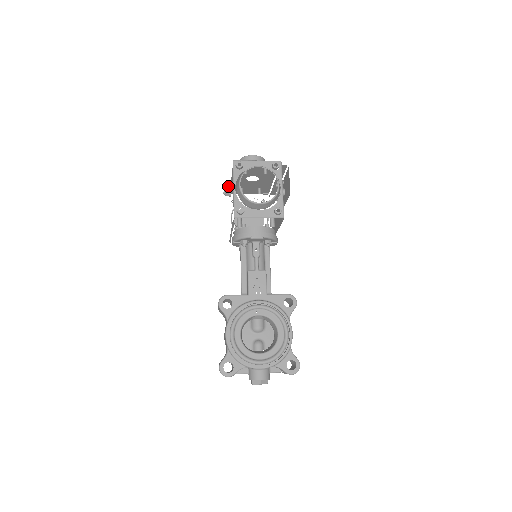
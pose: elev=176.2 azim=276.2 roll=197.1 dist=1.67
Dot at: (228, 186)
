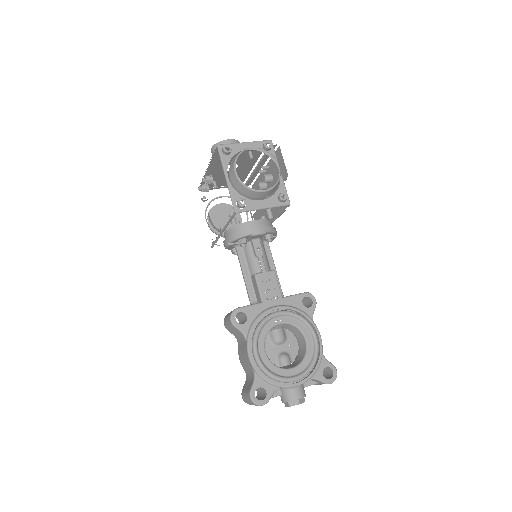
Dot at: (208, 179)
